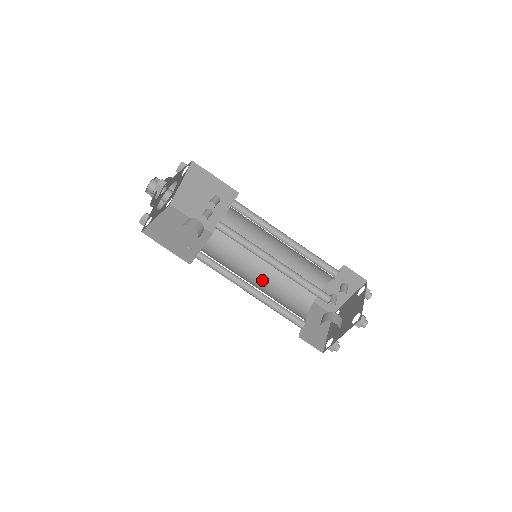
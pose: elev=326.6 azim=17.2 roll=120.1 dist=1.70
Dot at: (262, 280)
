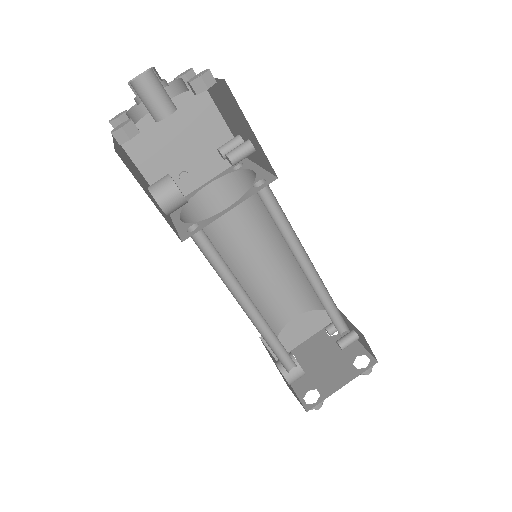
Dot at: (264, 260)
